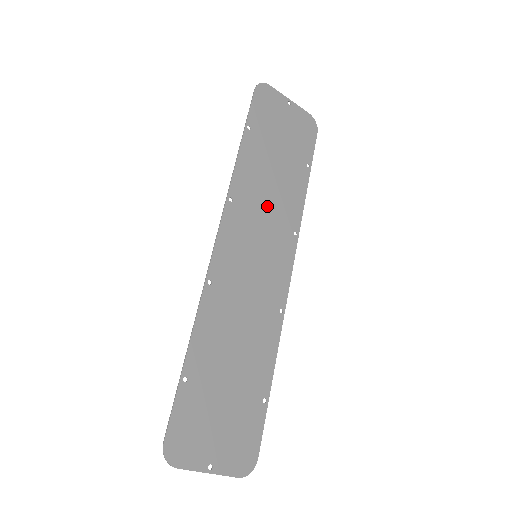
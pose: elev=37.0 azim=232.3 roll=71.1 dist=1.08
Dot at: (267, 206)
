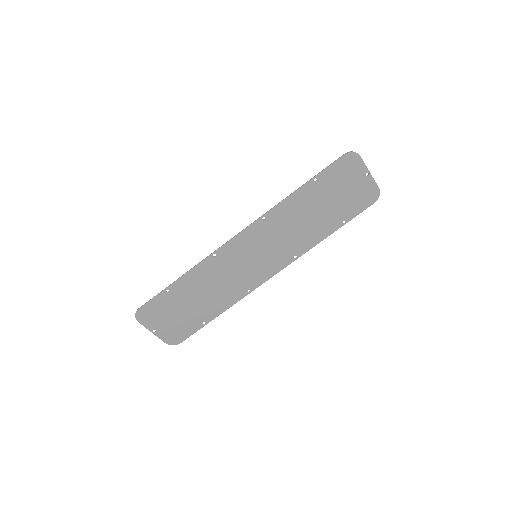
Dot at: (288, 233)
